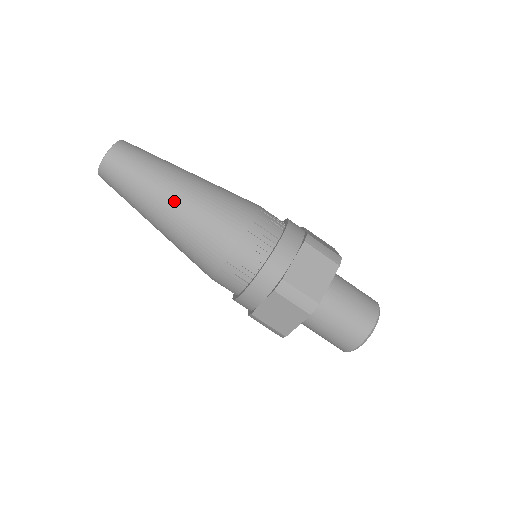
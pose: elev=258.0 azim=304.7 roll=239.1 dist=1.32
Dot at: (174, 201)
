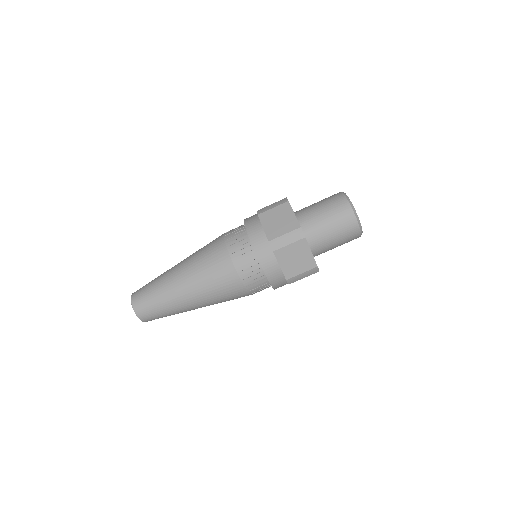
Dot at: (194, 304)
